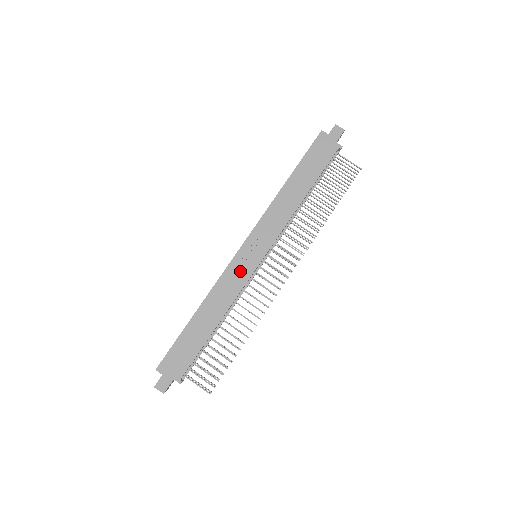
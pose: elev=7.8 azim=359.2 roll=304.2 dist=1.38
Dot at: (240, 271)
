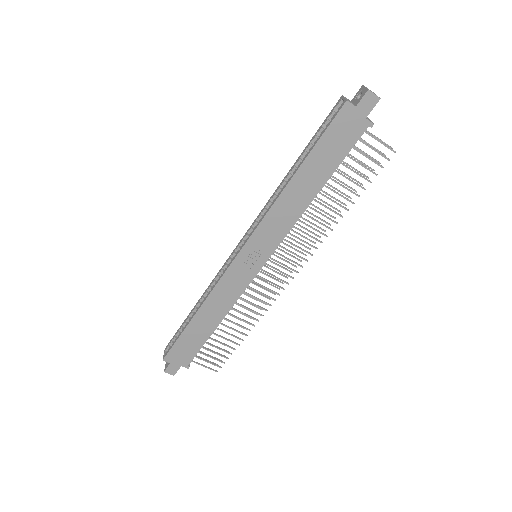
Dot at: (239, 278)
